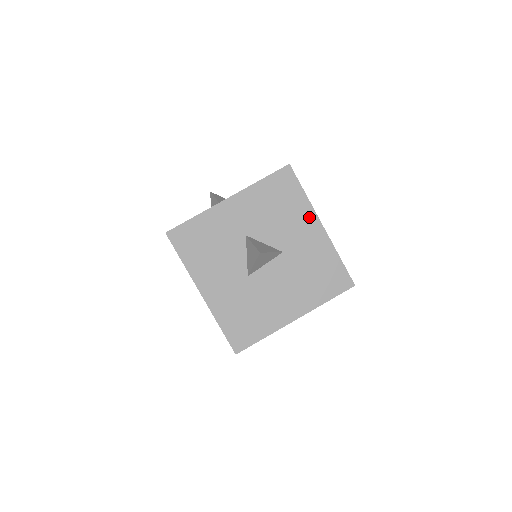
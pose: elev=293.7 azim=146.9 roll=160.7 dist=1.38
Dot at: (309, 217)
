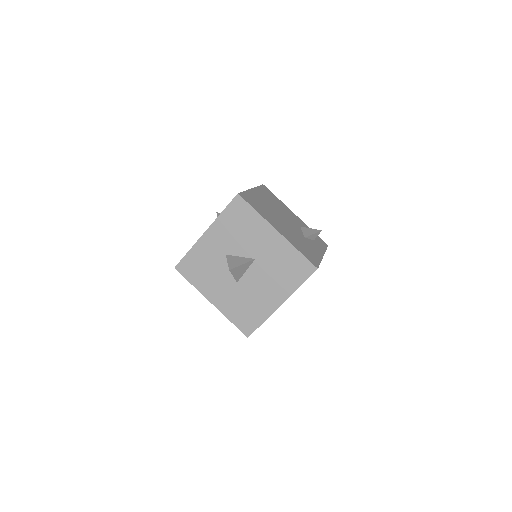
Dot at: (265, 228)
